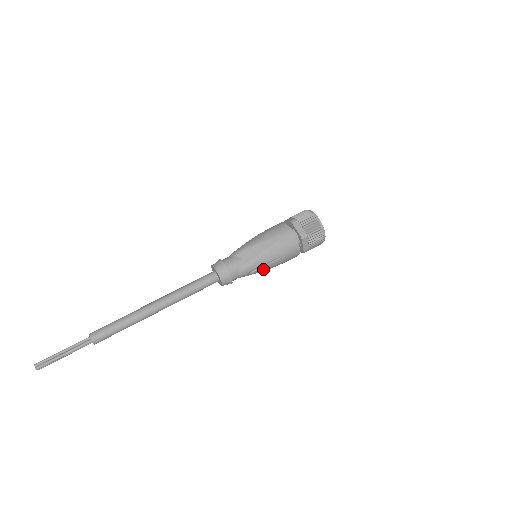
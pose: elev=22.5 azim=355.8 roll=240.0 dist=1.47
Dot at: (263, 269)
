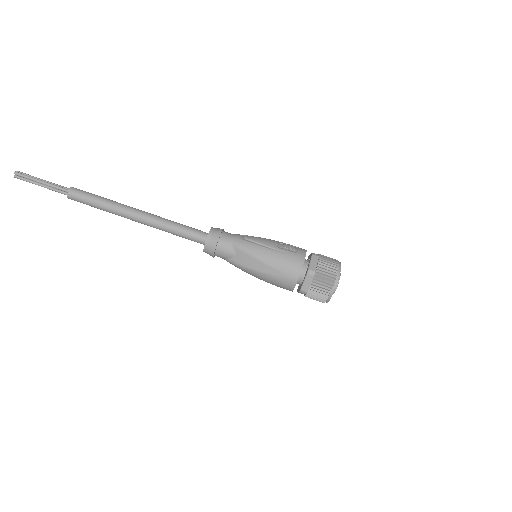
Dot at: occluded
